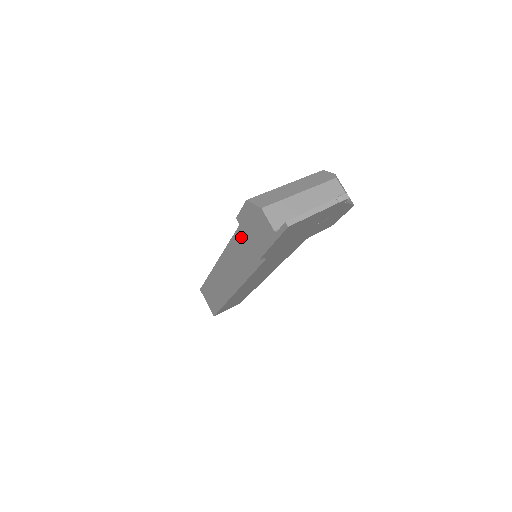
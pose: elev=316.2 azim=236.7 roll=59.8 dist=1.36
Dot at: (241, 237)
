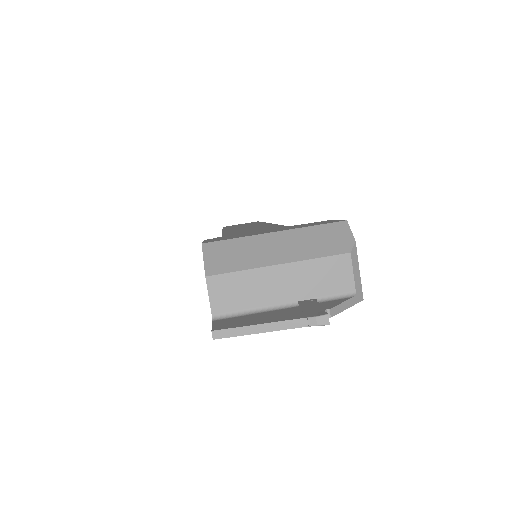
Dot at: occluded
